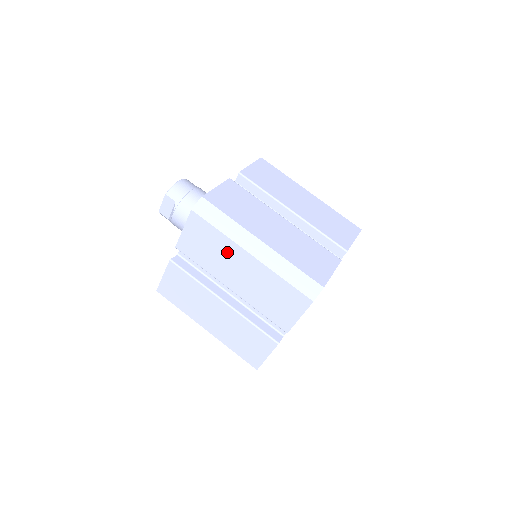
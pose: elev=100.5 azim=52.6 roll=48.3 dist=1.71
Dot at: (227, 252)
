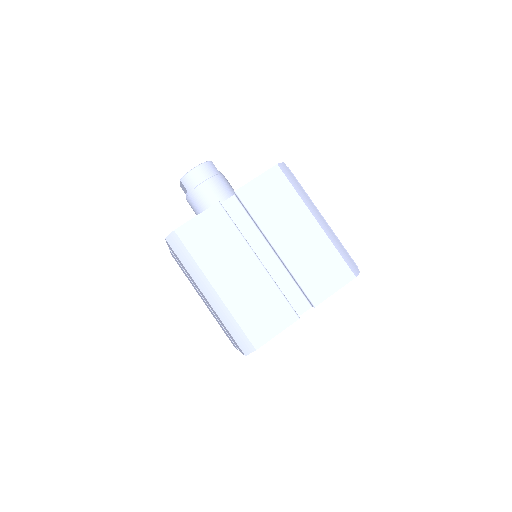
Dot at: (193, 281)
